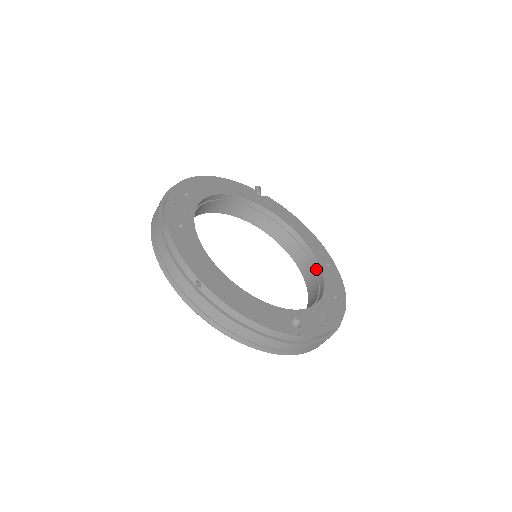
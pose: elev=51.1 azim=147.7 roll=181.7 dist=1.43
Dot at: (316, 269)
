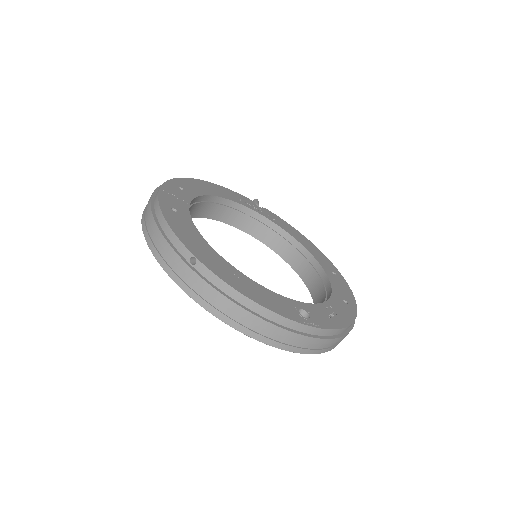
Dot at: (321, 276)
